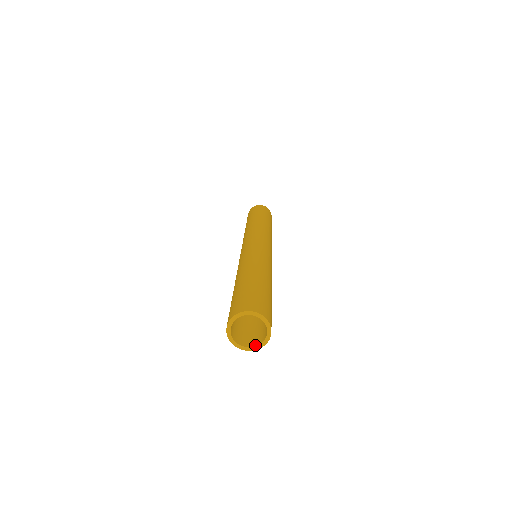
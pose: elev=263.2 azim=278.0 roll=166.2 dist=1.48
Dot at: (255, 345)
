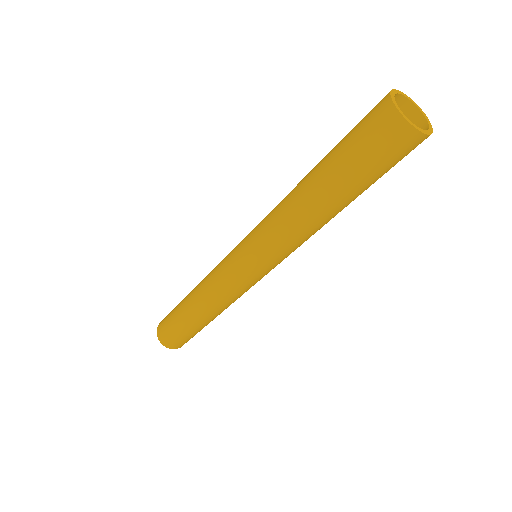
Dot at: (408, 121)
